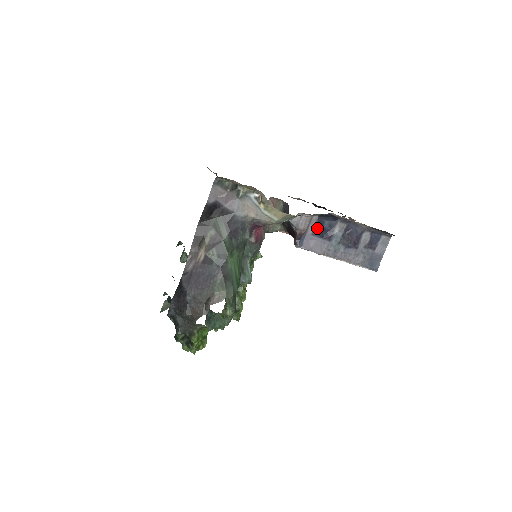
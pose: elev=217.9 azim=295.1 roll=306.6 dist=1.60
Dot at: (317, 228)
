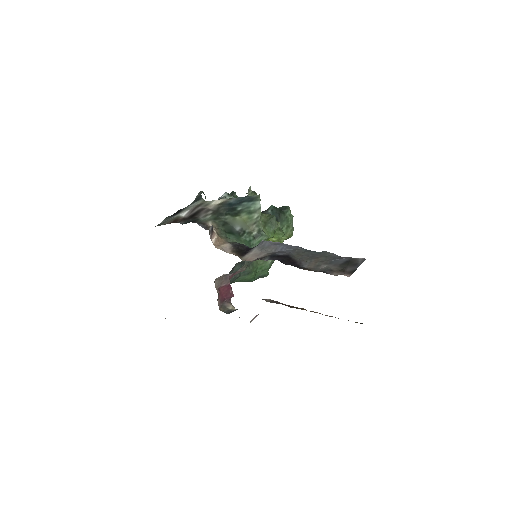
Dot at: occluded
